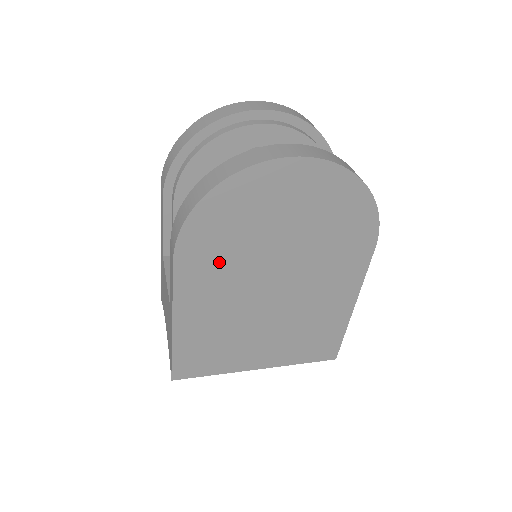
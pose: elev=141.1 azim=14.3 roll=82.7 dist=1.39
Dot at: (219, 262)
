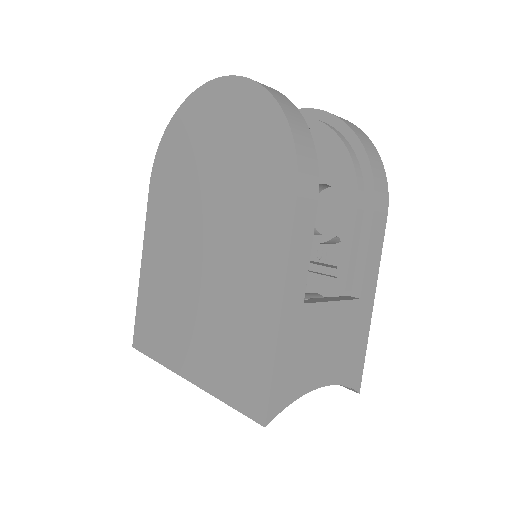
Dot at: (171, 195)
